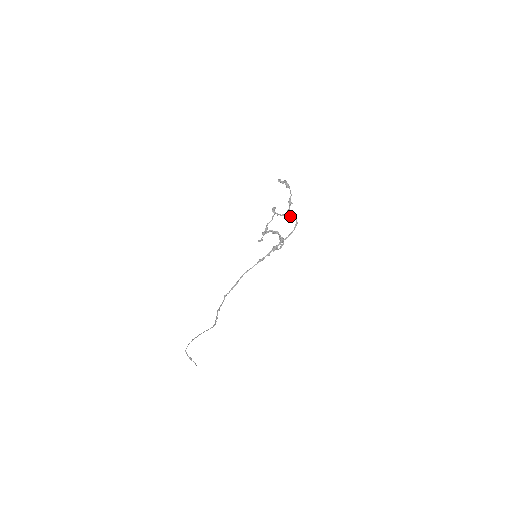
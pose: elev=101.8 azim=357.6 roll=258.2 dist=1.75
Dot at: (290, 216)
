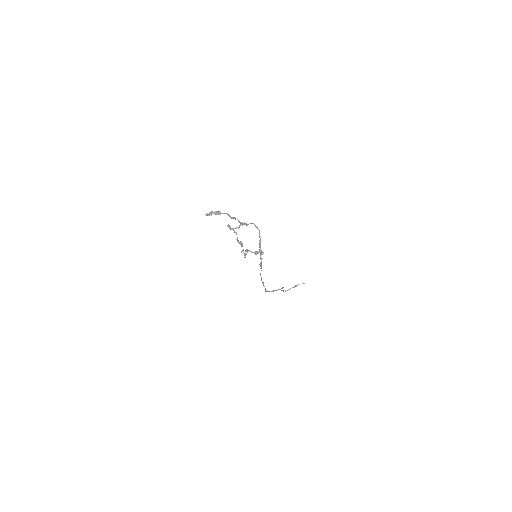
Dot at: occluded
